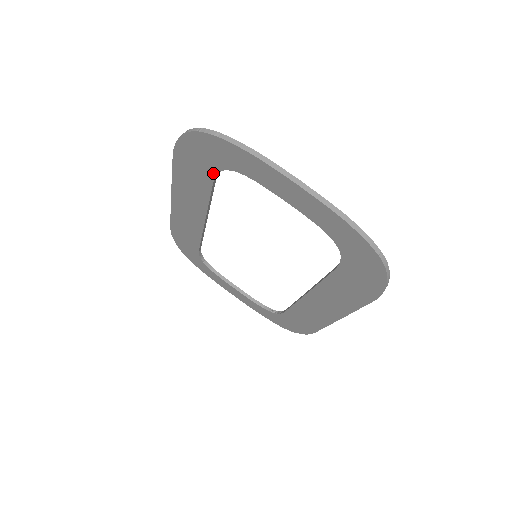
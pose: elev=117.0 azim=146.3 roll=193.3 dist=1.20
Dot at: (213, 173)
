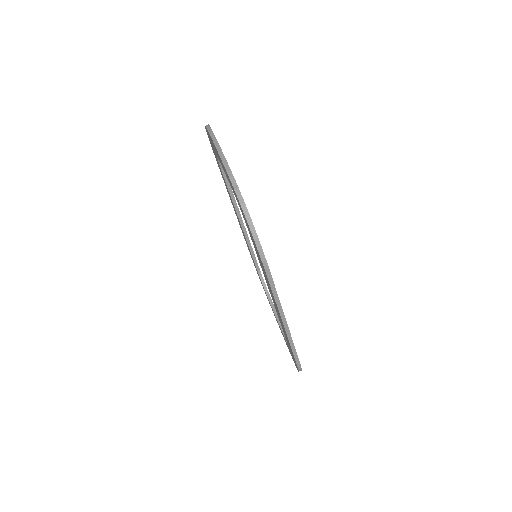
Dot at: (219, 164)
